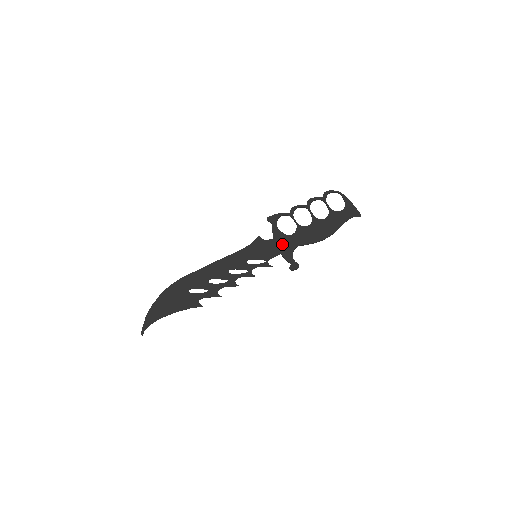
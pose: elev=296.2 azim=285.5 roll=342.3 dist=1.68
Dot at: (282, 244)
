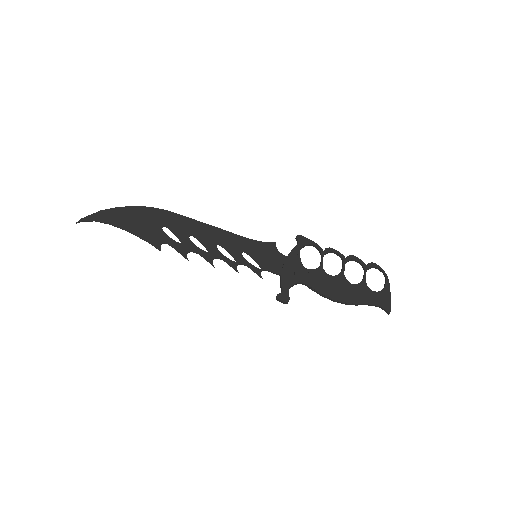
Dot at: (291, 268)
